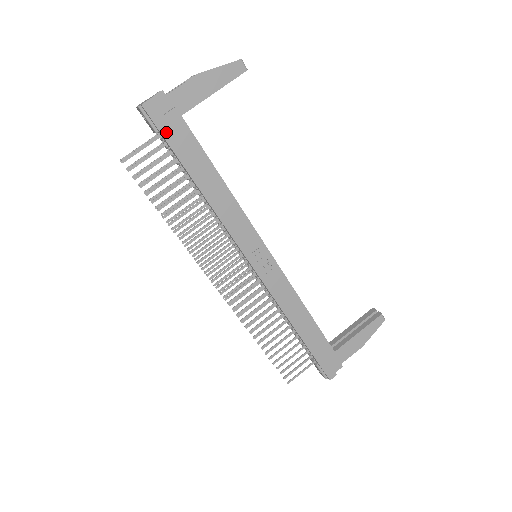
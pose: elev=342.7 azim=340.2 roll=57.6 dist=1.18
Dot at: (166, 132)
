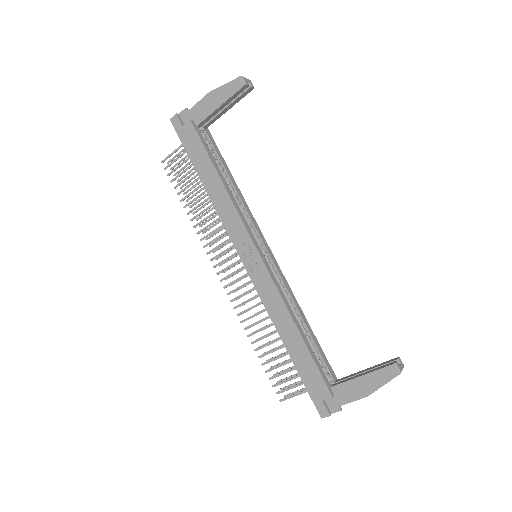
Dot at: (184, 139)
